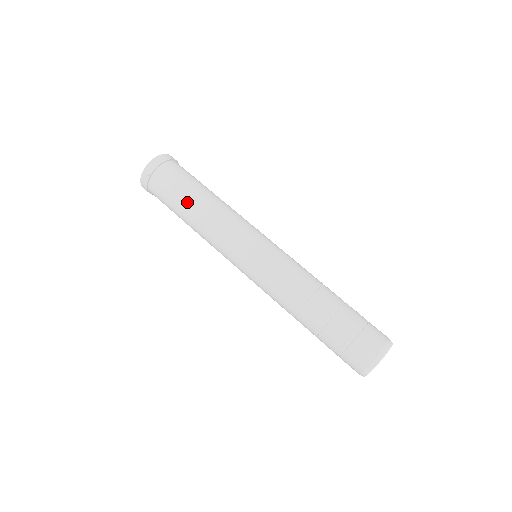
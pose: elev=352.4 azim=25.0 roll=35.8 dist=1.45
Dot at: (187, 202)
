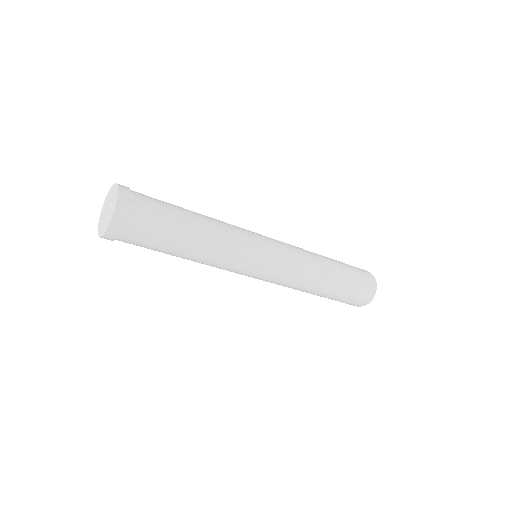
Dot at: (187, 229)
